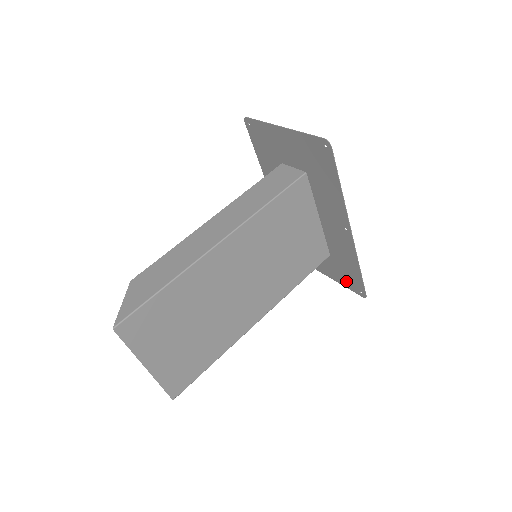
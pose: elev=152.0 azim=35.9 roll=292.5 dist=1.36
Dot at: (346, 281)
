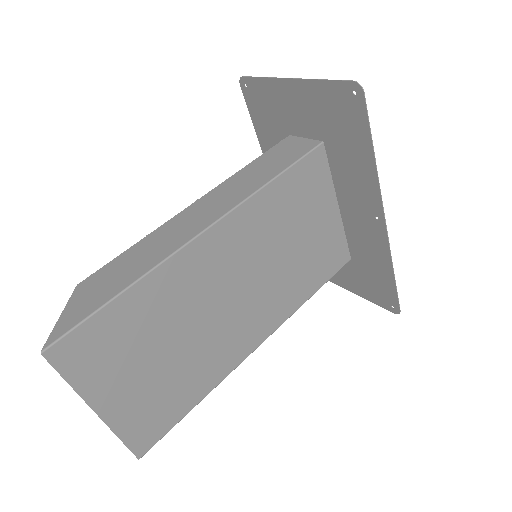
Dot at: (372, 293)
